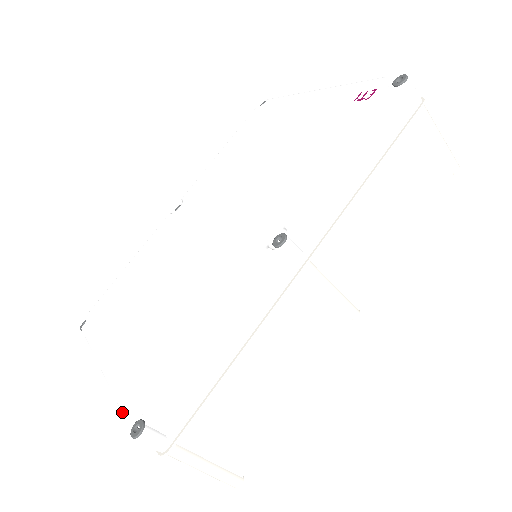
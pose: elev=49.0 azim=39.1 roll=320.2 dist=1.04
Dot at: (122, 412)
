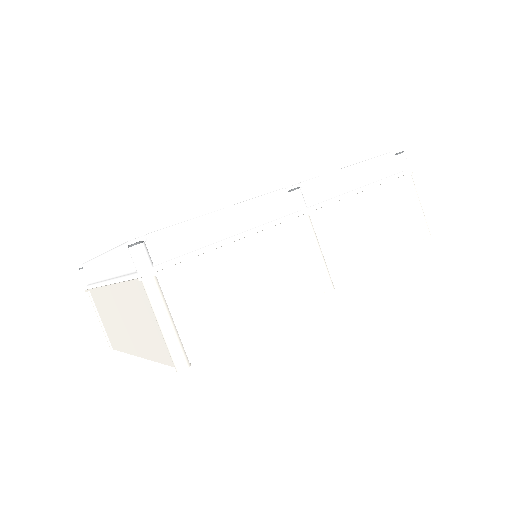
Dot at: (123, 243)
